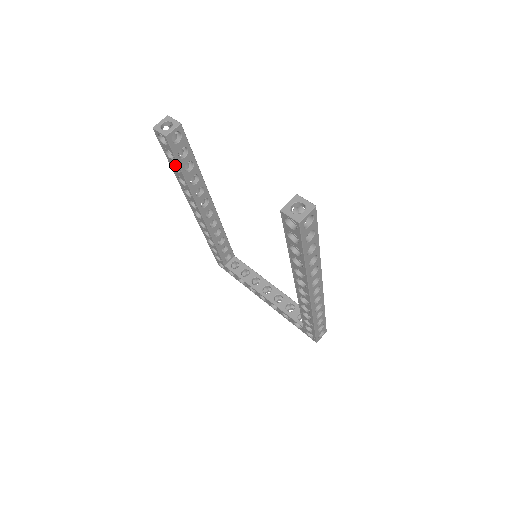
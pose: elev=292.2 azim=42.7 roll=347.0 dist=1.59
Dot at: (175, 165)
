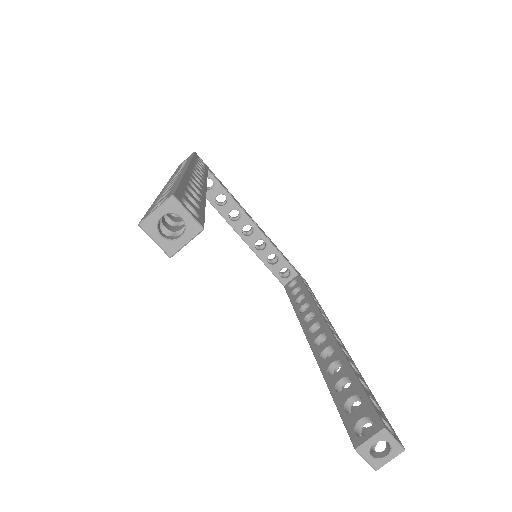
Dot at: occluded
